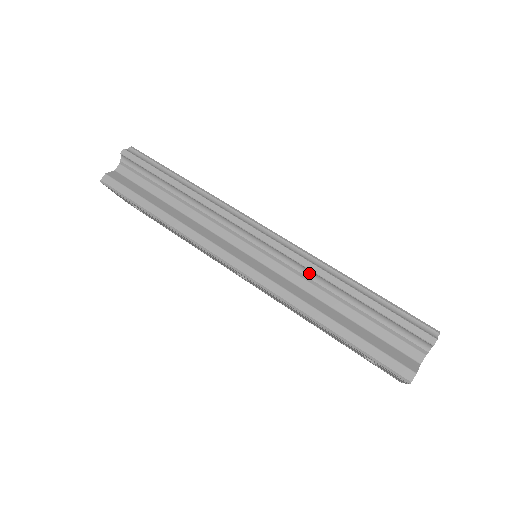
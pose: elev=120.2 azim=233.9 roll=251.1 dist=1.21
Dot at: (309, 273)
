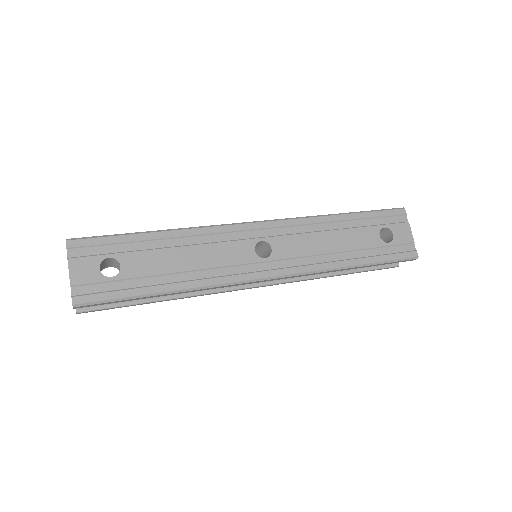
Dot at: occluded
